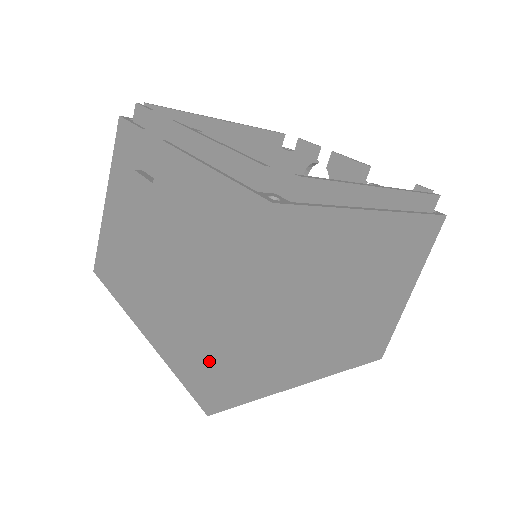
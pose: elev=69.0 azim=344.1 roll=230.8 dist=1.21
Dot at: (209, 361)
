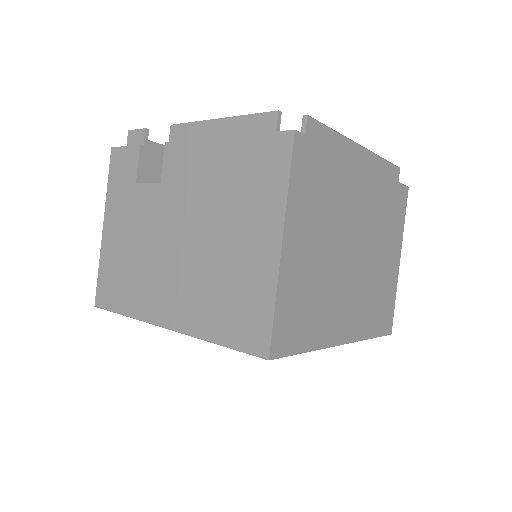
Dot at: (259, 304)
